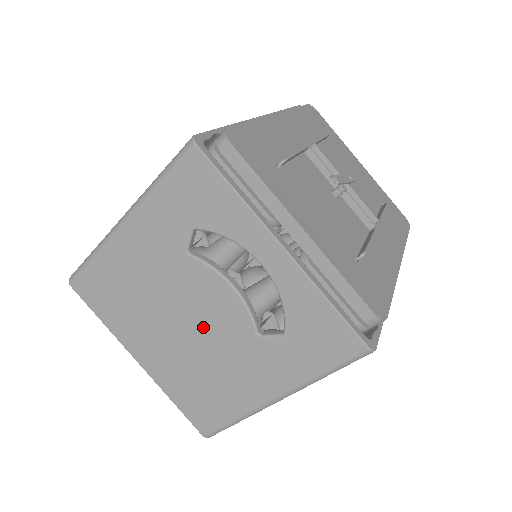
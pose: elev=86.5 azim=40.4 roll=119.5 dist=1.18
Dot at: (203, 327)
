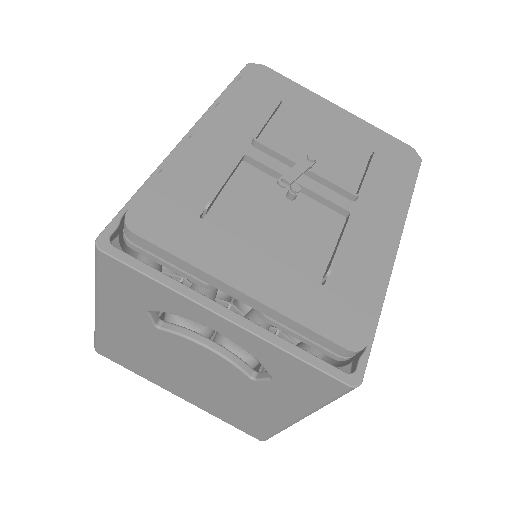
Dot at: (207, 375)
